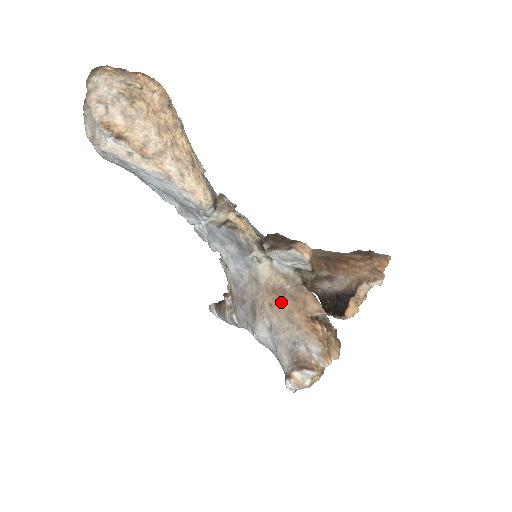
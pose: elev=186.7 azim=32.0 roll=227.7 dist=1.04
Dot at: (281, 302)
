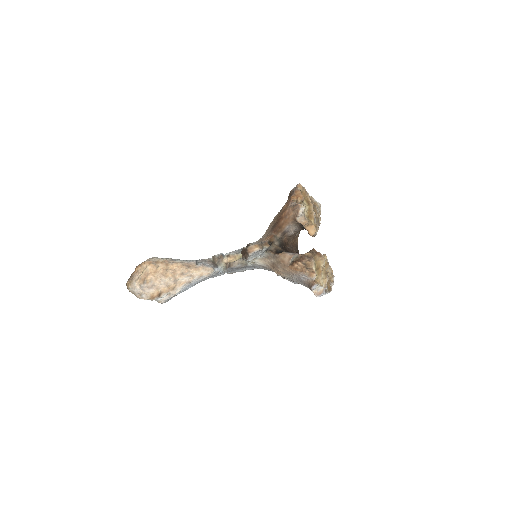
Dot at: (278, 269)
